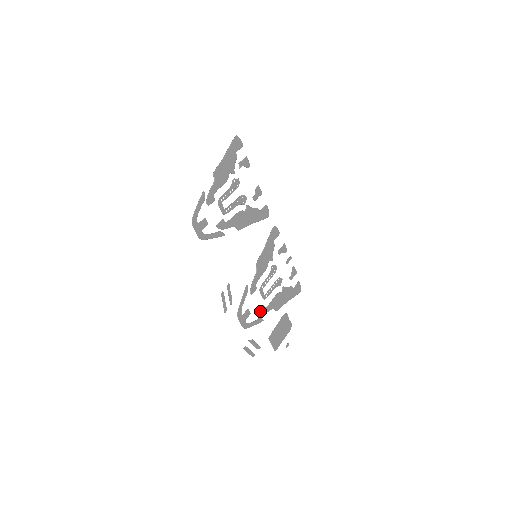
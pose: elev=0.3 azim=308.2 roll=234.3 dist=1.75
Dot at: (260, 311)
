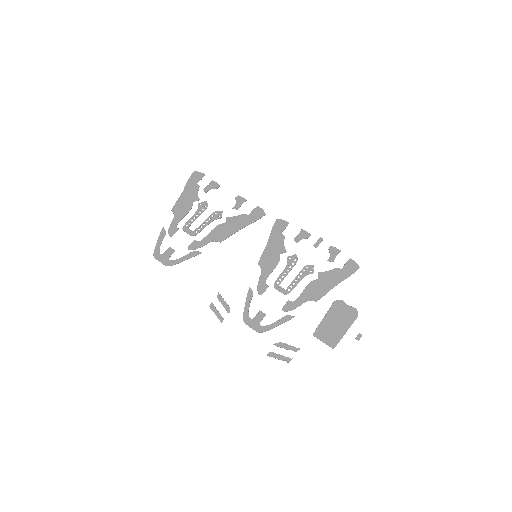
Dot at: (283, 308)
